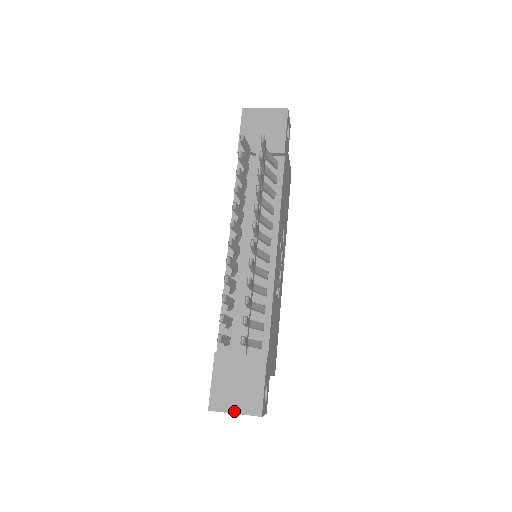
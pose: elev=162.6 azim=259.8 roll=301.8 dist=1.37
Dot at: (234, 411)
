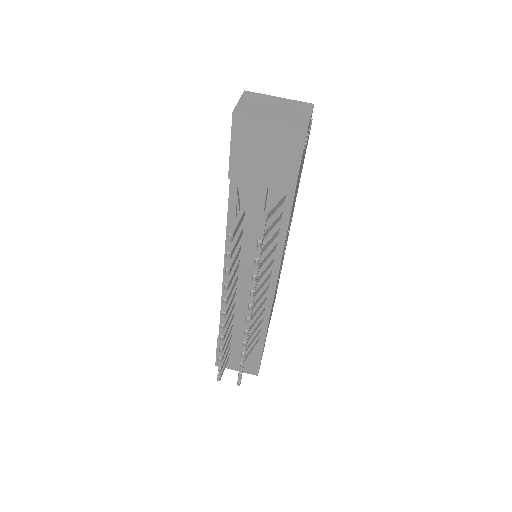
Dot at: (236, 370)
